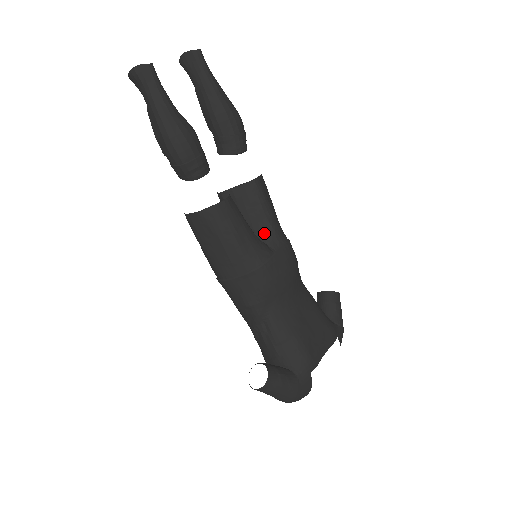
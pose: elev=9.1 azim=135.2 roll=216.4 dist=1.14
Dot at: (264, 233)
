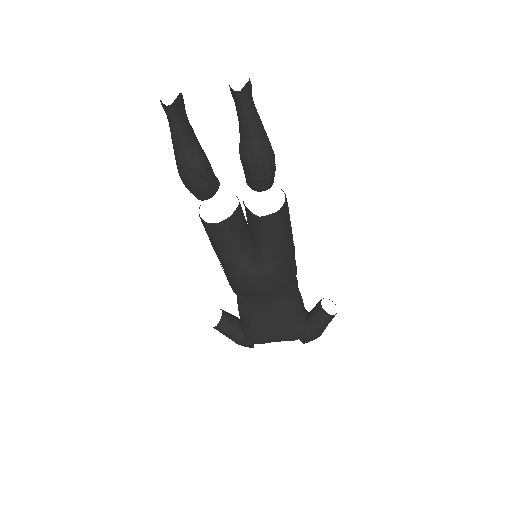
Dot at: (256, 253)
